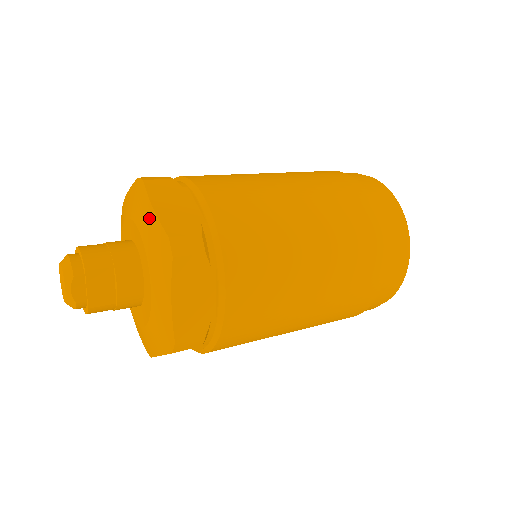
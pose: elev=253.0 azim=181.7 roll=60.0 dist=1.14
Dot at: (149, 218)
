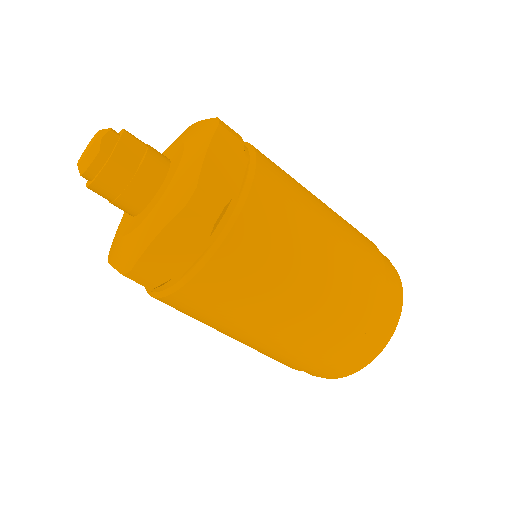
Dot at: (195, 127)
